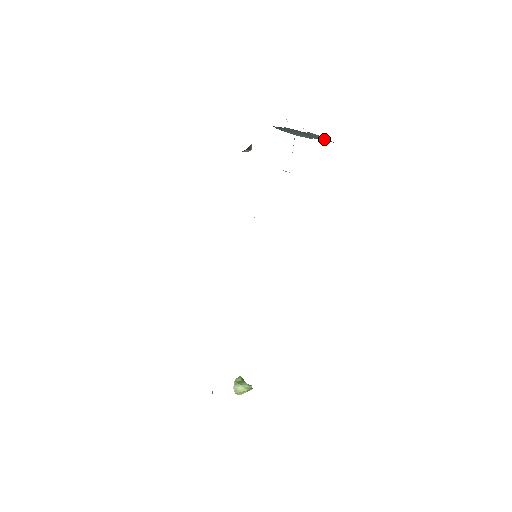
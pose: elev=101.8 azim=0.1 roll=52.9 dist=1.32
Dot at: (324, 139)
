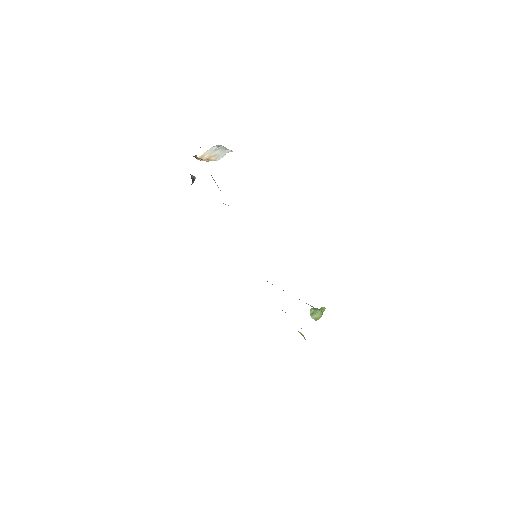
Dot at: occluded
